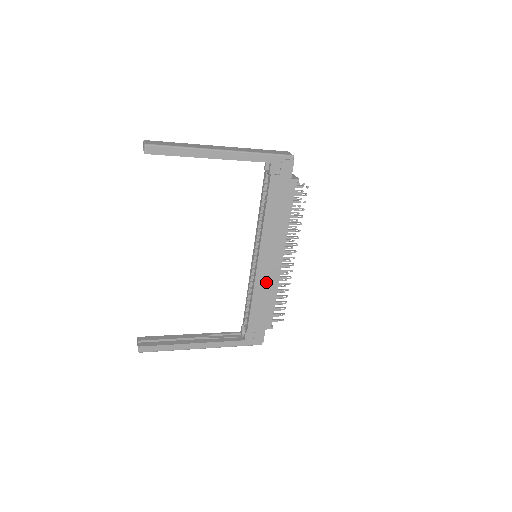
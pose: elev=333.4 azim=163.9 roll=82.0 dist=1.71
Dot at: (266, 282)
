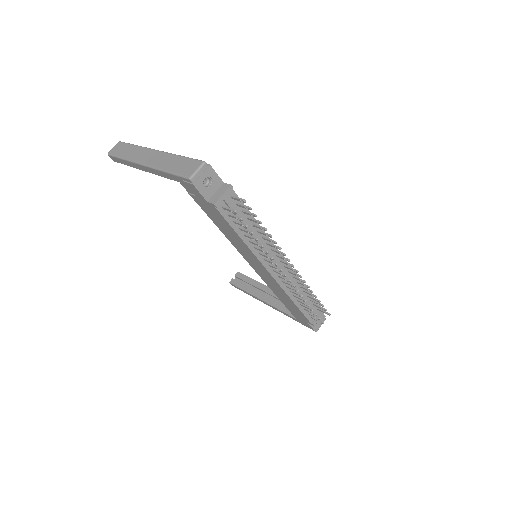
Dot at: (273, 285)
